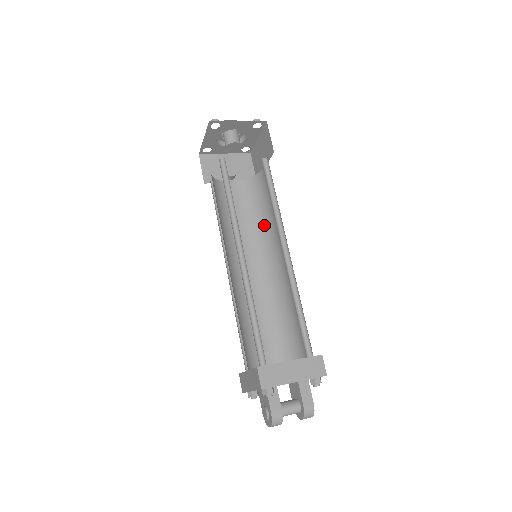
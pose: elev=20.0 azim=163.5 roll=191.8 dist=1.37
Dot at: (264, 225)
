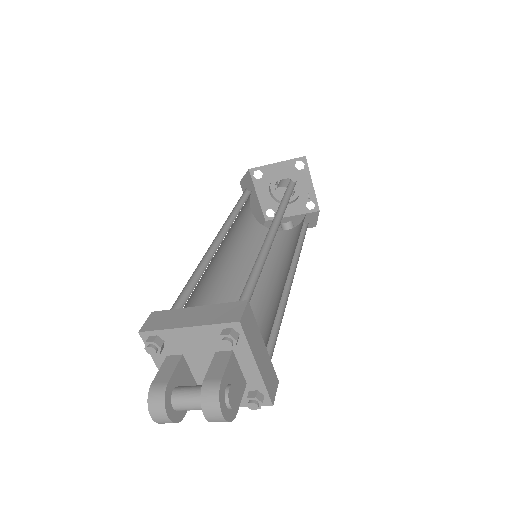
Dot at: occluded
